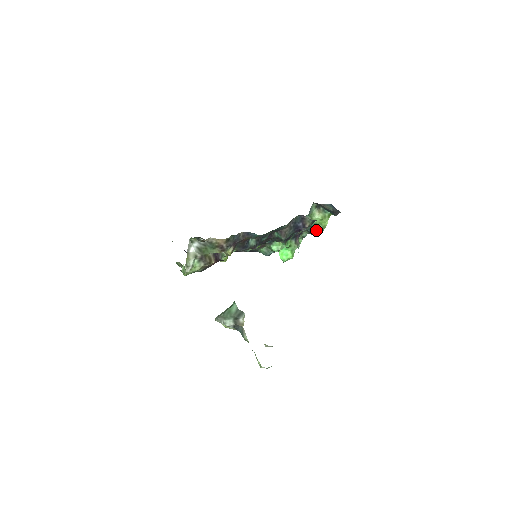
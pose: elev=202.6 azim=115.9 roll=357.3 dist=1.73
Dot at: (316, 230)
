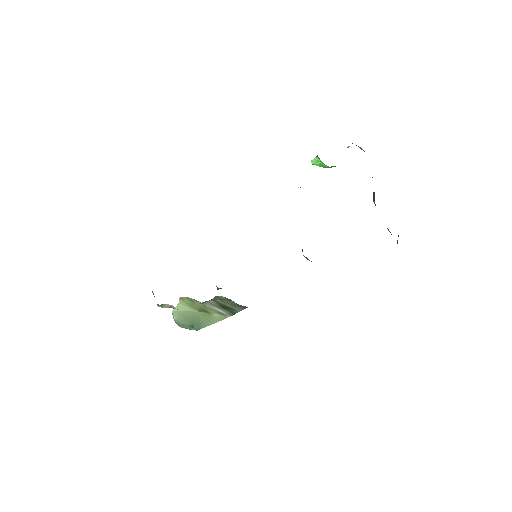
Dot at: (374, 203)
